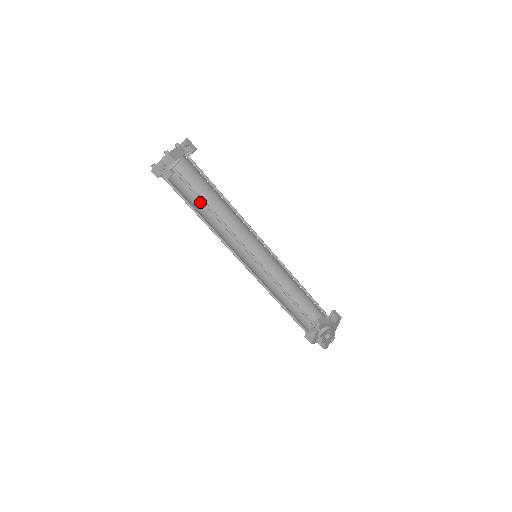
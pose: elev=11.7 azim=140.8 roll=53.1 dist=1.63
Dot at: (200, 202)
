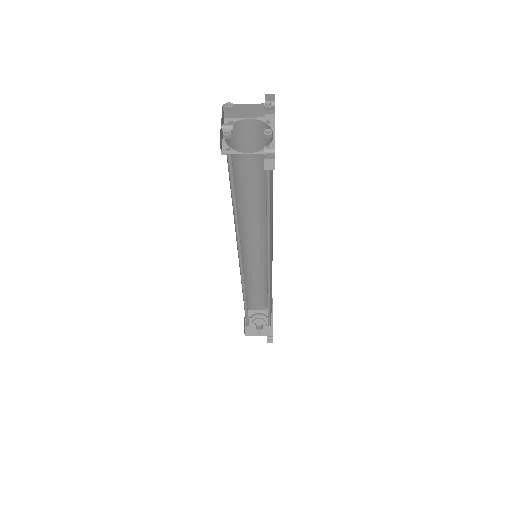
Dot at: occluded
